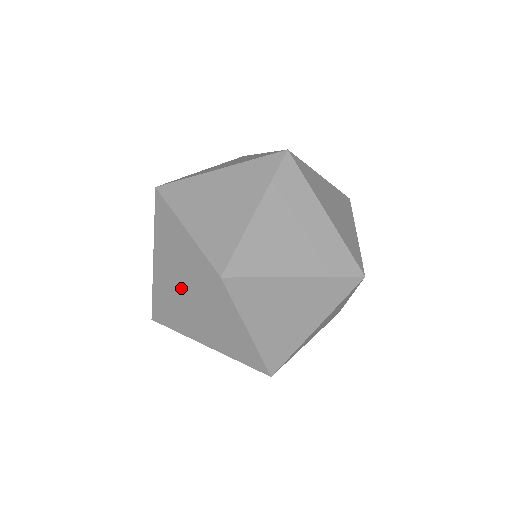
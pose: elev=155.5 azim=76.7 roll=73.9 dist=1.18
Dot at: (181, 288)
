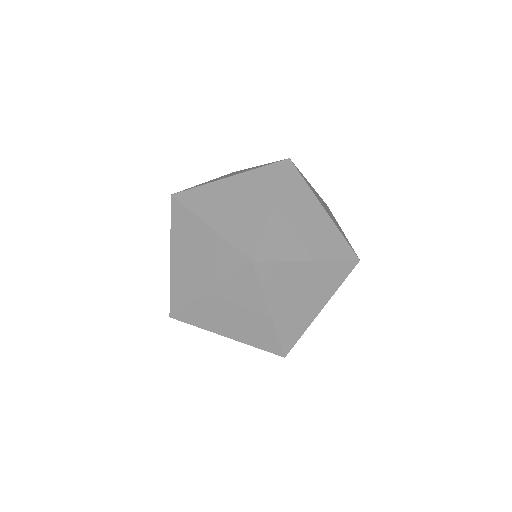
Dot at: (206, 280)
